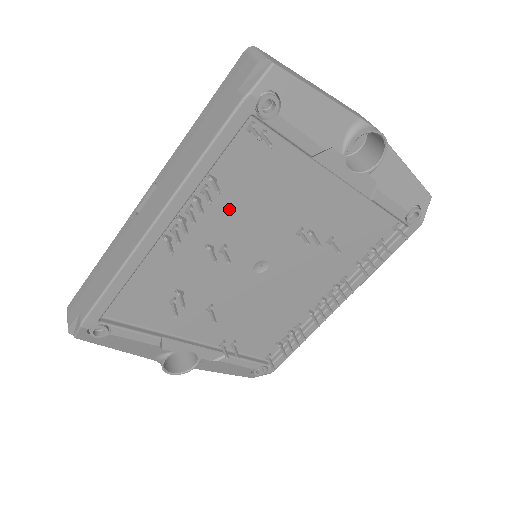
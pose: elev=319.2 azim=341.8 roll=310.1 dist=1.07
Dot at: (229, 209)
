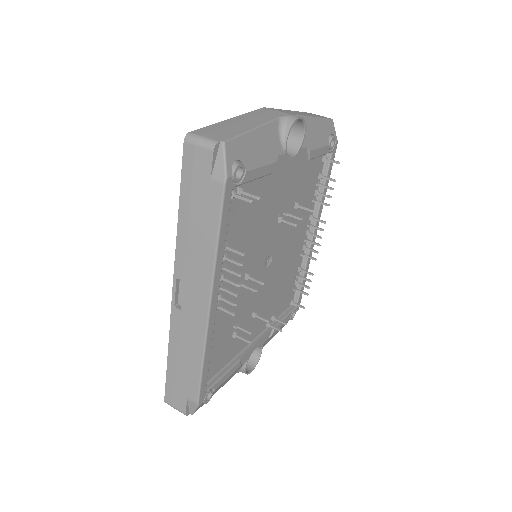
Dot at: occluded
